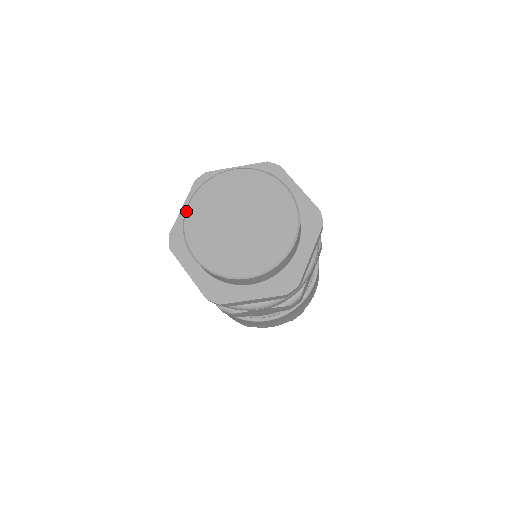
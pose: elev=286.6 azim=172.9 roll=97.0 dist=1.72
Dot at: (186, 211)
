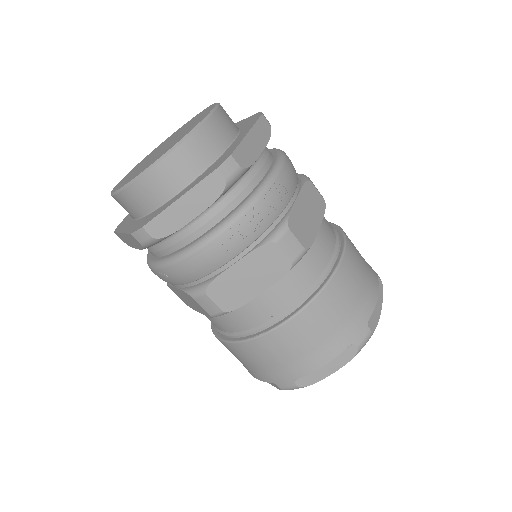
Dot at: occluded
